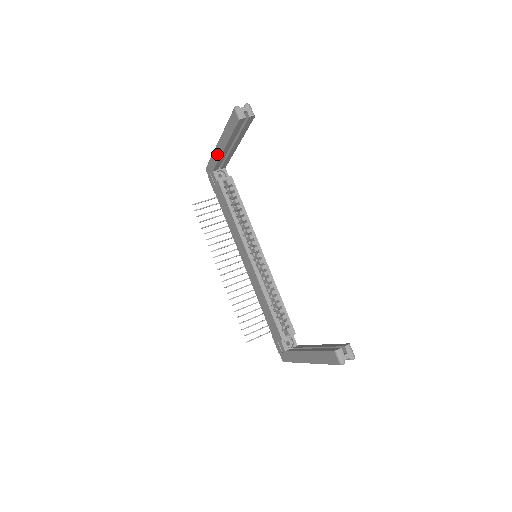
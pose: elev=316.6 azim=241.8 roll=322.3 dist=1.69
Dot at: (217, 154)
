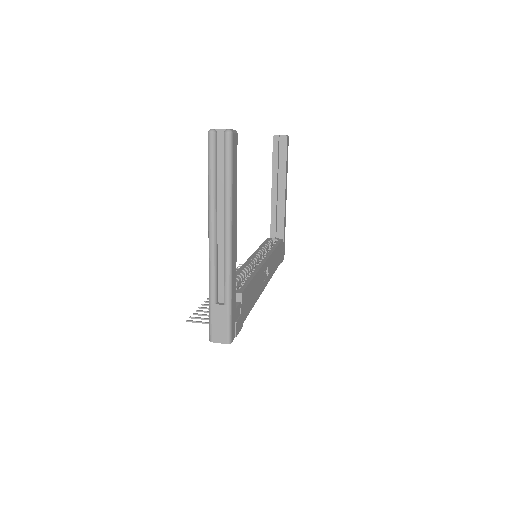
Dot at: occluded
